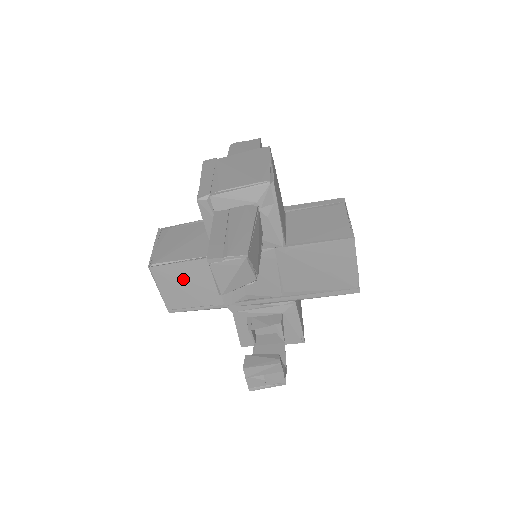
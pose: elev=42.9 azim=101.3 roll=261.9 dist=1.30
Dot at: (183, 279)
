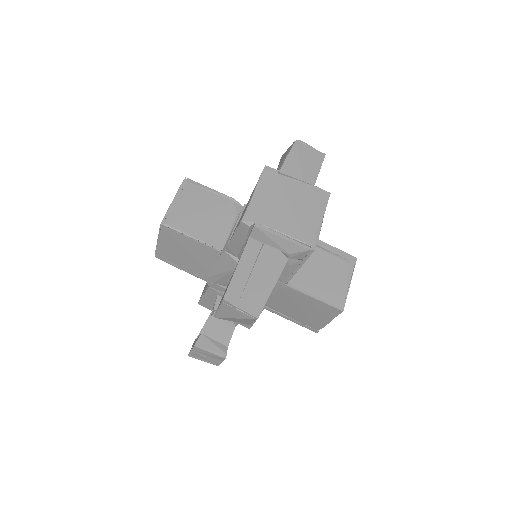
Dot at: (185, 248)
